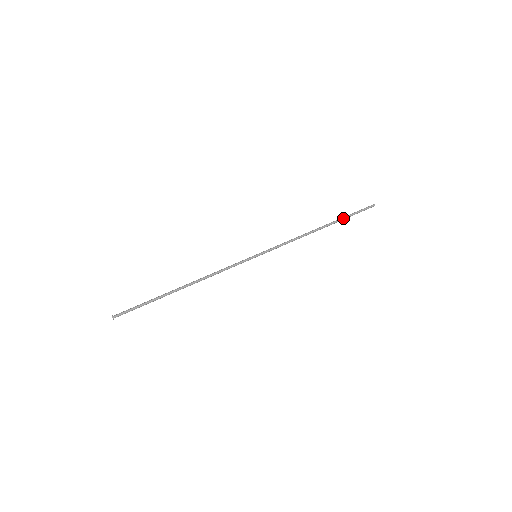
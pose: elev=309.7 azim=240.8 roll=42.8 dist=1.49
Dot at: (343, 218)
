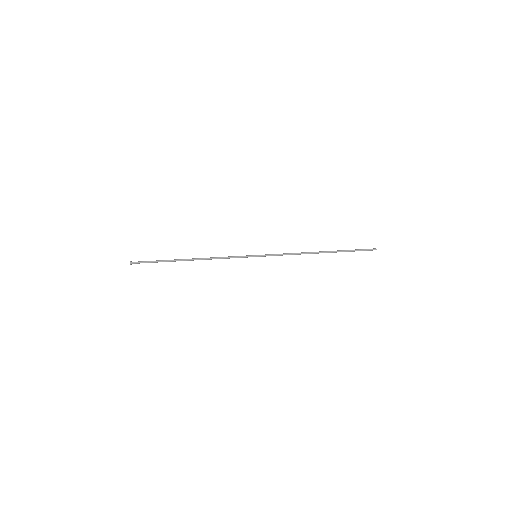
Dot at: (342, 250)
